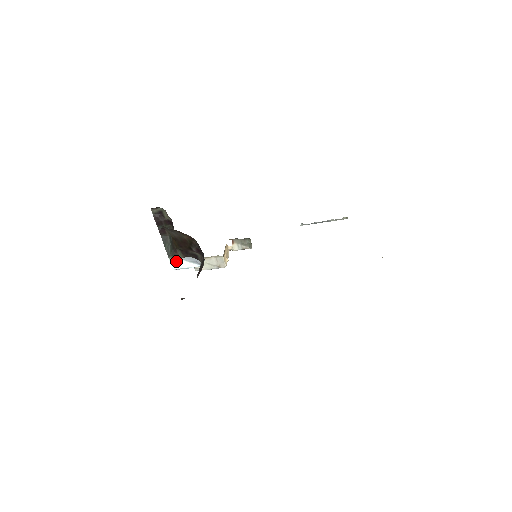
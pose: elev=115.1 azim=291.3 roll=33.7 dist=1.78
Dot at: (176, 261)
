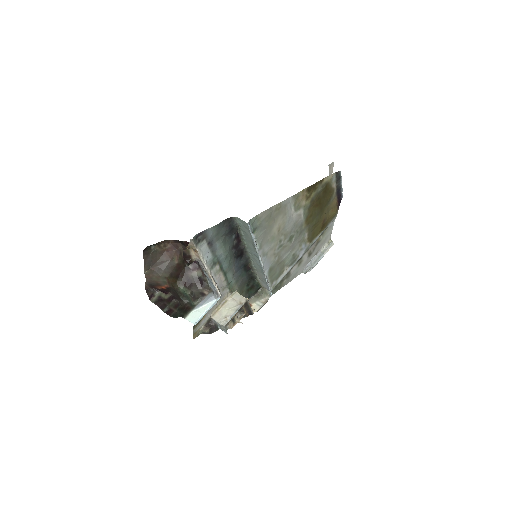
Dot at: (192, 315)
